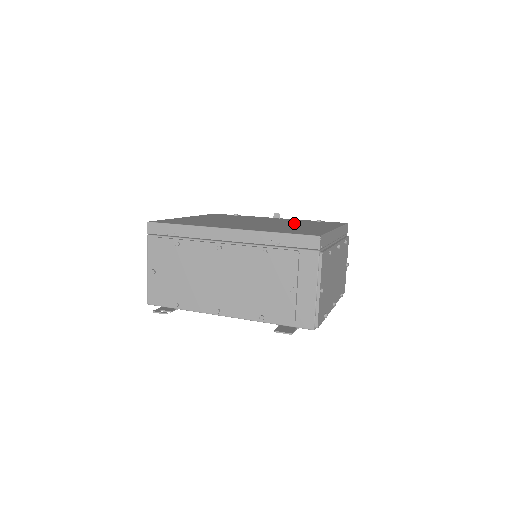
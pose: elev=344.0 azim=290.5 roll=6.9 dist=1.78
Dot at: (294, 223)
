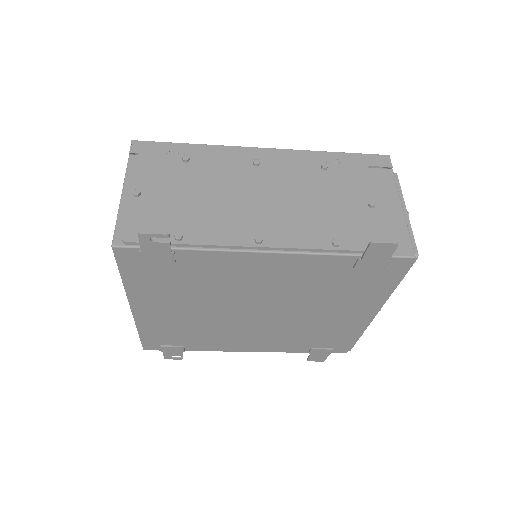
Dot at: occluded
